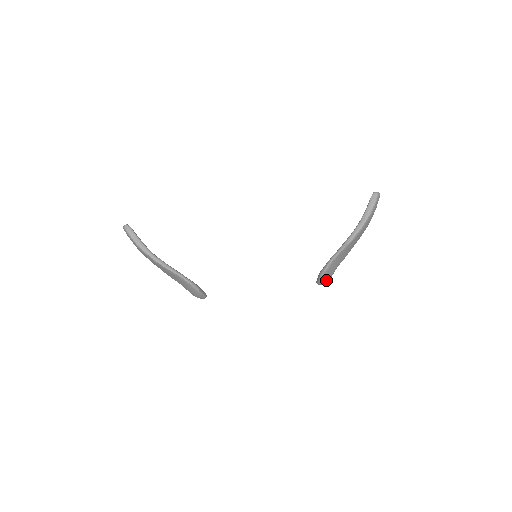
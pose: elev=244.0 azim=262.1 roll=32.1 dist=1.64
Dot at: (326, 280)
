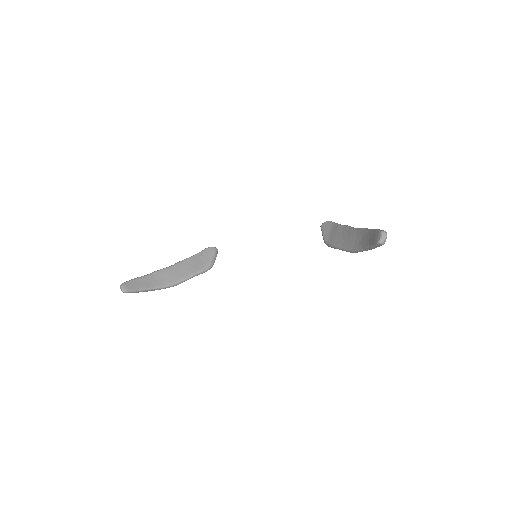
Dot at: occluded
